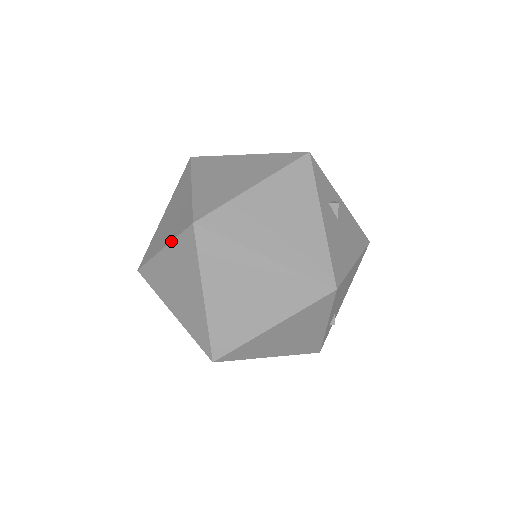
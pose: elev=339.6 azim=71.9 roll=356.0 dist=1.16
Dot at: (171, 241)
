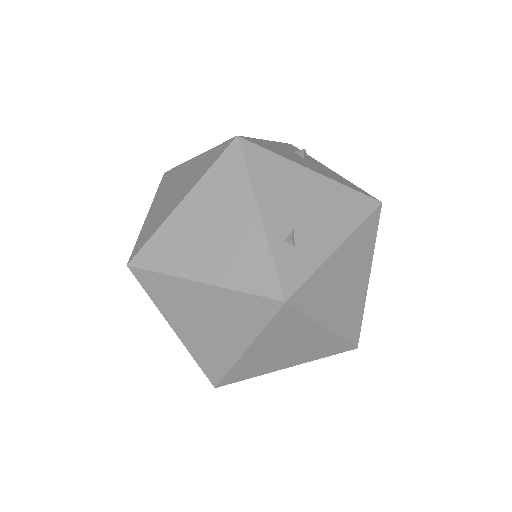
Dot at: occluded
